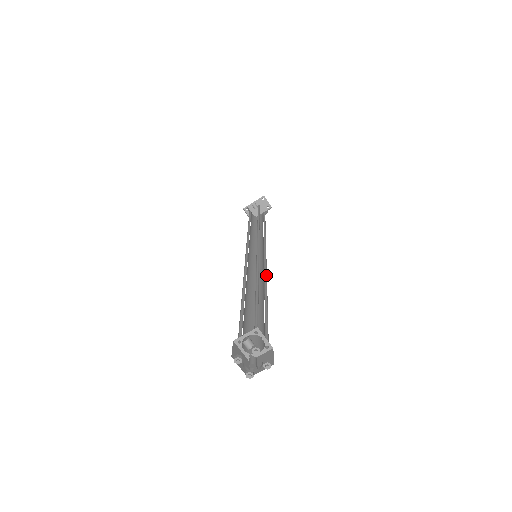
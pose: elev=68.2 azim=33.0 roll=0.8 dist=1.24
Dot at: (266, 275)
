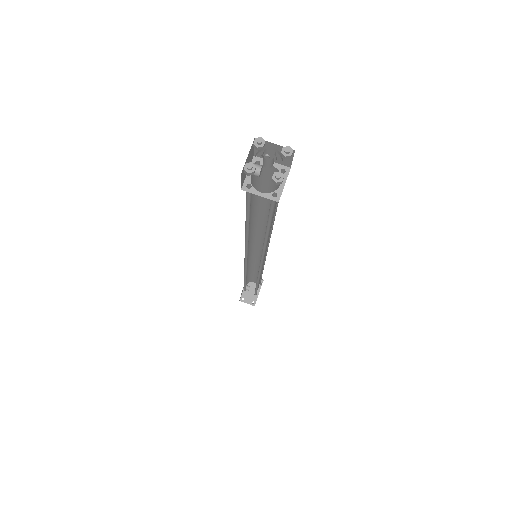
Dot at: occluded
